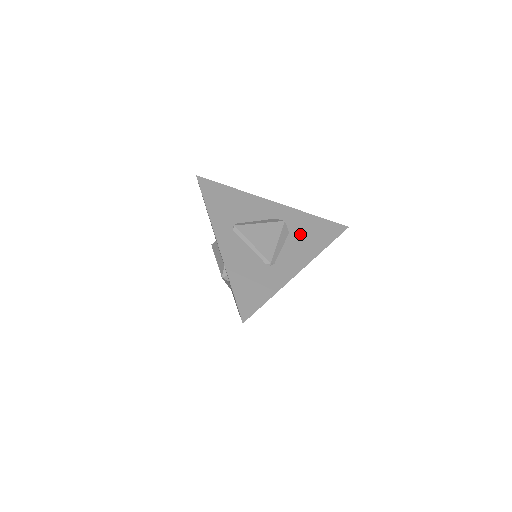
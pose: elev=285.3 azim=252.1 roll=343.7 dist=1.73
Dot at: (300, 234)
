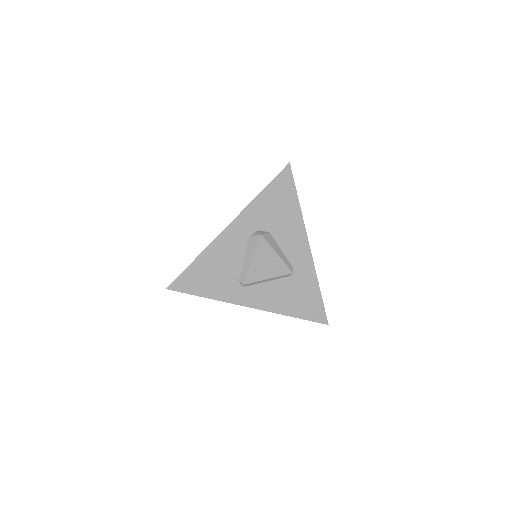
Dot at: (275, 222)
